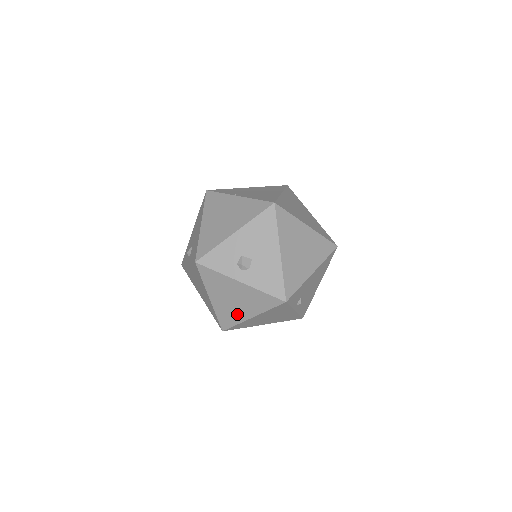
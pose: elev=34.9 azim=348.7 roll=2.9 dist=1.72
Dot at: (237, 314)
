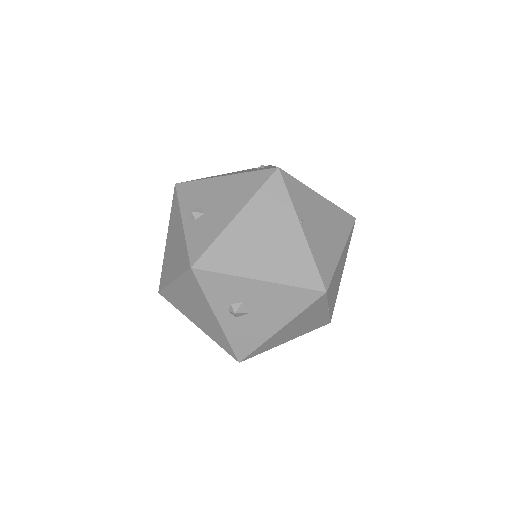
Dot at: (186, 310)
